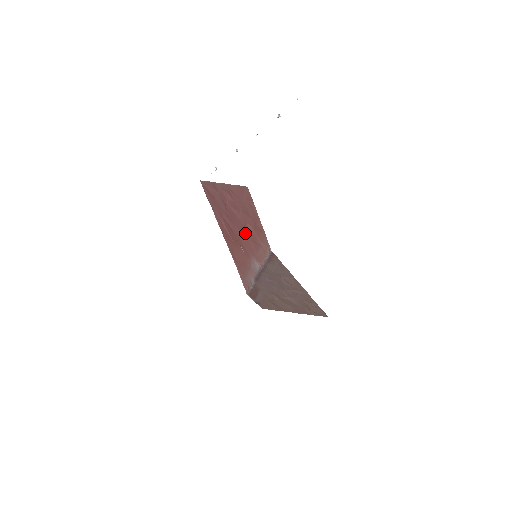
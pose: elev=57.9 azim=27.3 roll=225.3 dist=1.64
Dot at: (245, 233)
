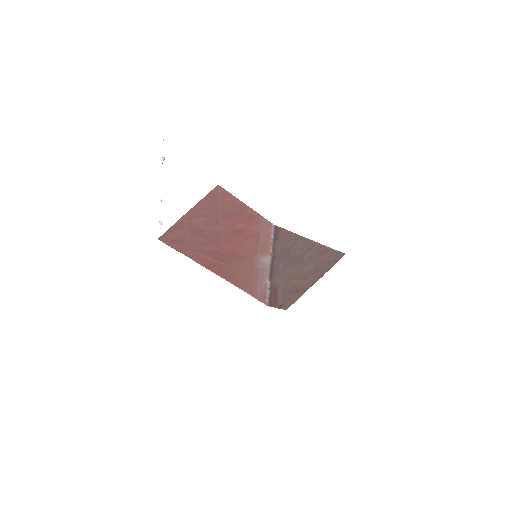
Dot at: (236, 239)
